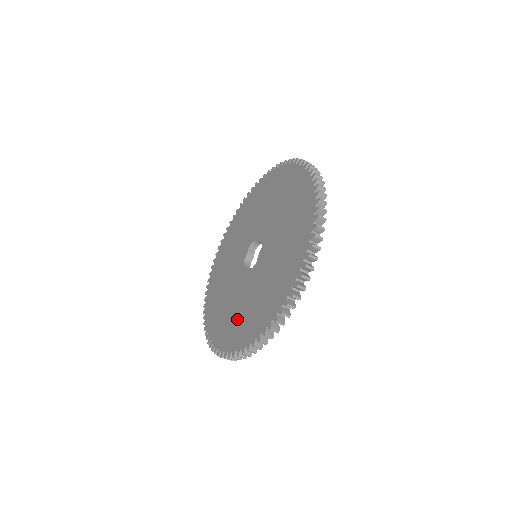
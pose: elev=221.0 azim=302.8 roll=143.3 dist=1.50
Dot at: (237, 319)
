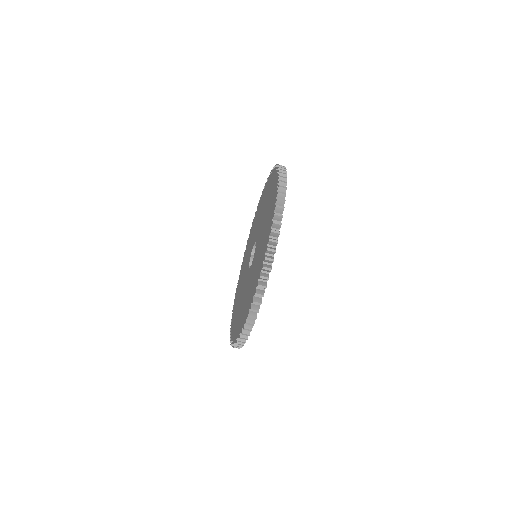
Dot at: (244, 306)
